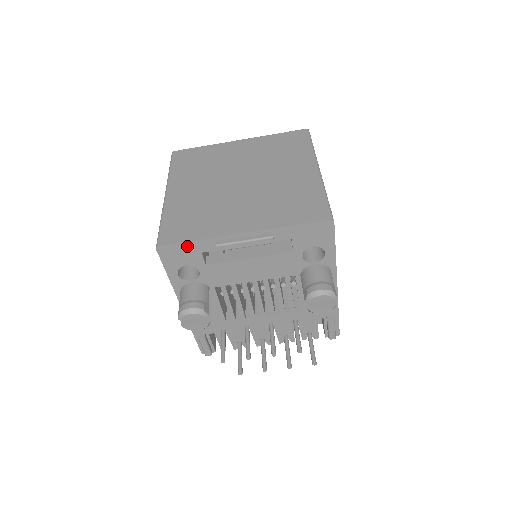
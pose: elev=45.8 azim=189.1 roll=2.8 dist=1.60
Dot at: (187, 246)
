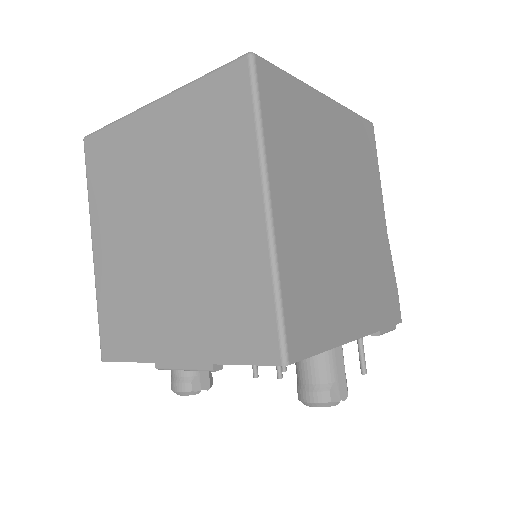
Dot at: occluded
